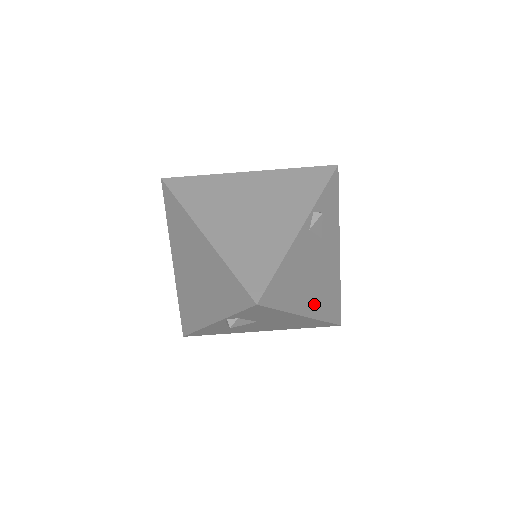
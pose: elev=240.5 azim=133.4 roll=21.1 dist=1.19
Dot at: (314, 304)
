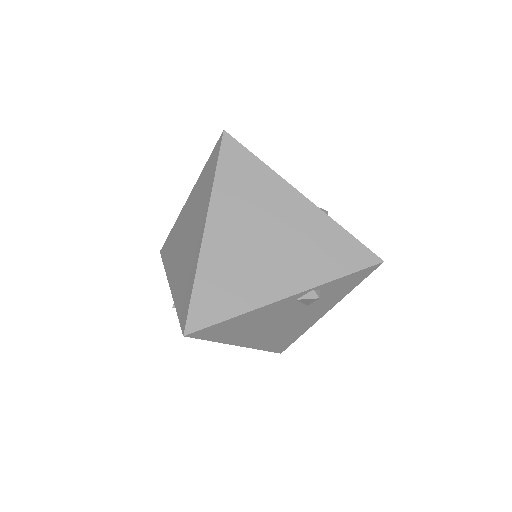
Dot at: (258, 340)
